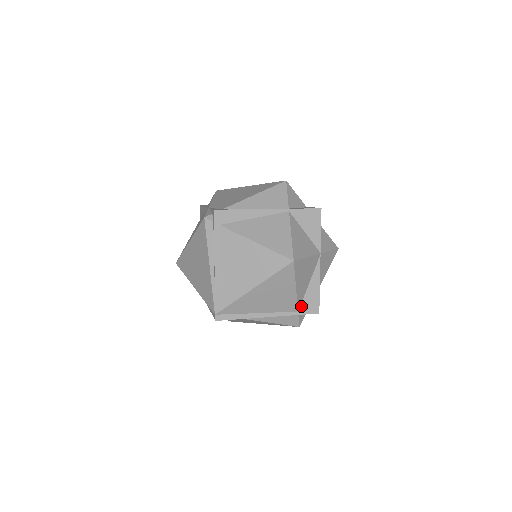
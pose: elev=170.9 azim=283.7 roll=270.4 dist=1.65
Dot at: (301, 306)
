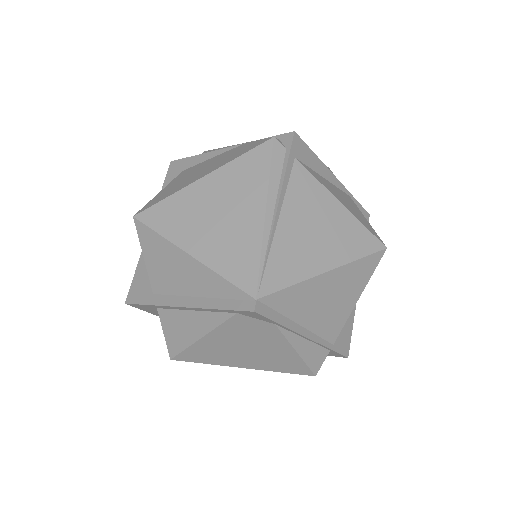
Dot at: (337, 337)
